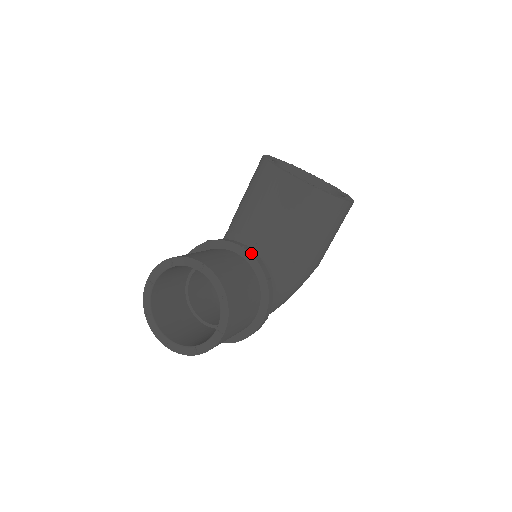
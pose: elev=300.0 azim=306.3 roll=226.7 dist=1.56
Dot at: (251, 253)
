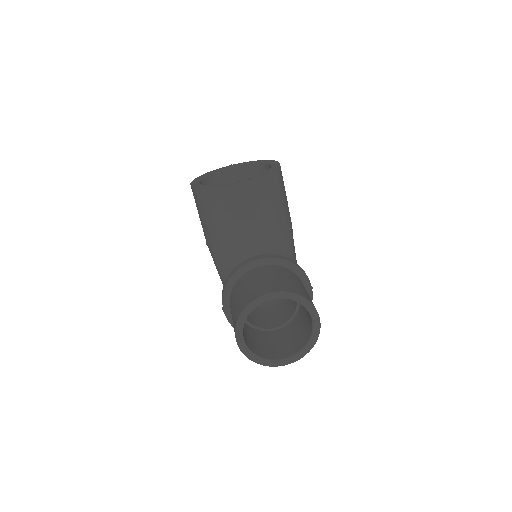
Dot at: (267, 257)
